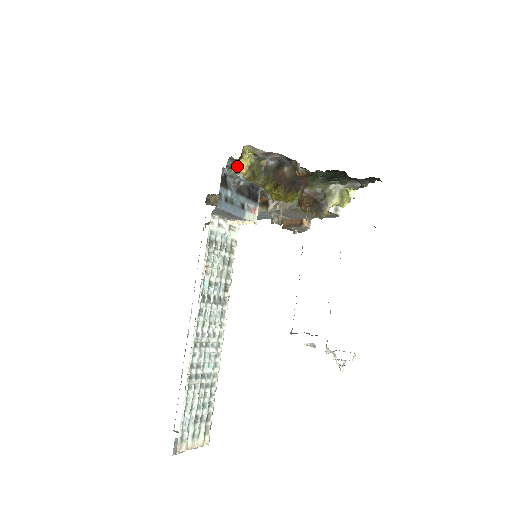
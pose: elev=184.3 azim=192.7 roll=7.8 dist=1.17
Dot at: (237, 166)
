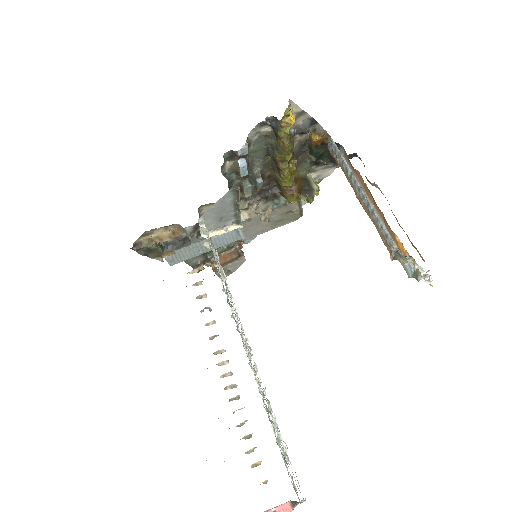
Dot at: (289, 116)
